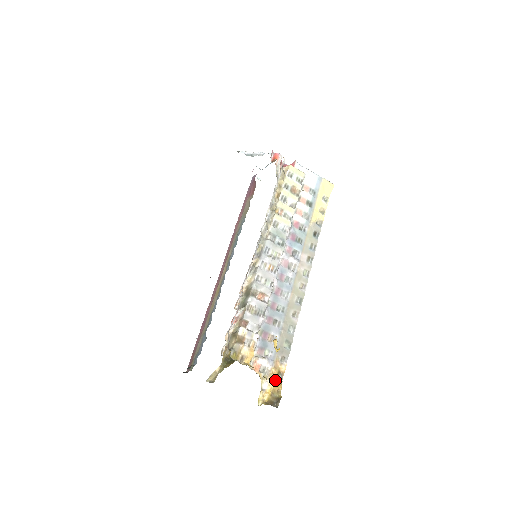
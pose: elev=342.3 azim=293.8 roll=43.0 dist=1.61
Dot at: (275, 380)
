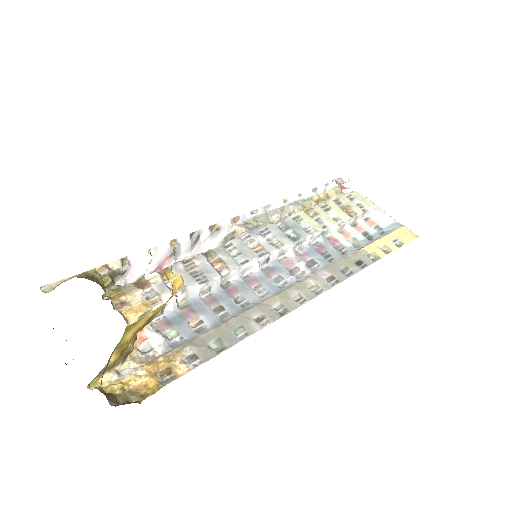
Dot at: (151, 374)
